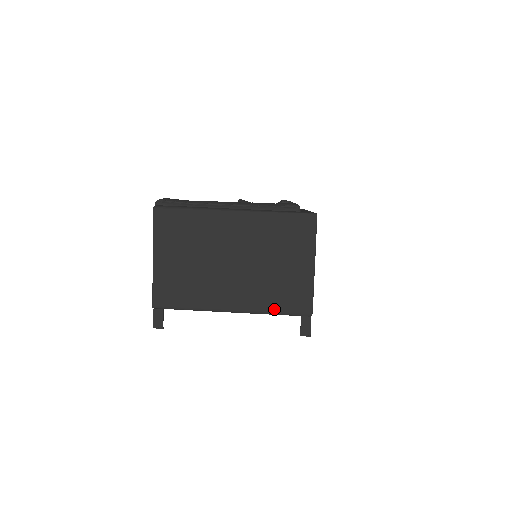
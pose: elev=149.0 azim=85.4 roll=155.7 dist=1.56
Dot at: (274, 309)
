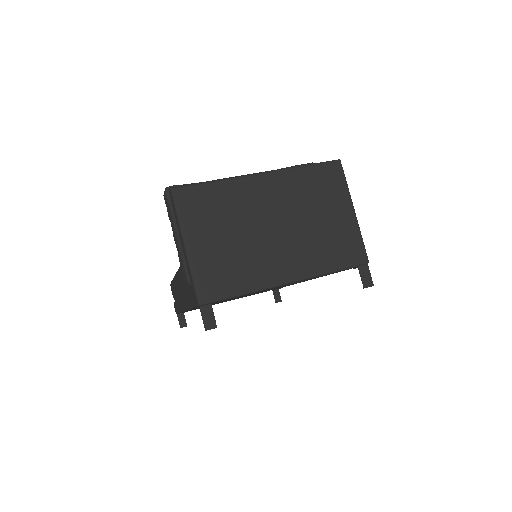
Dot at: (331, 266)
